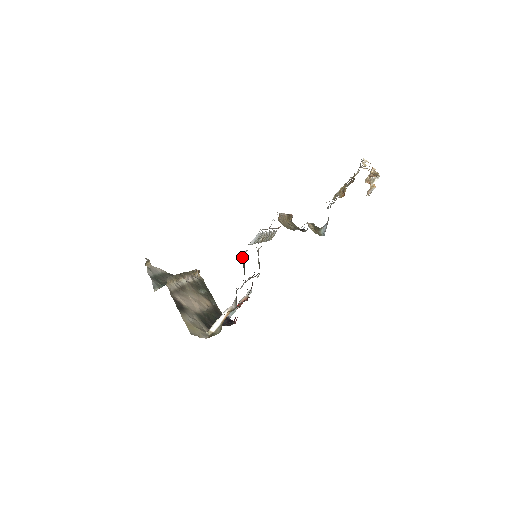
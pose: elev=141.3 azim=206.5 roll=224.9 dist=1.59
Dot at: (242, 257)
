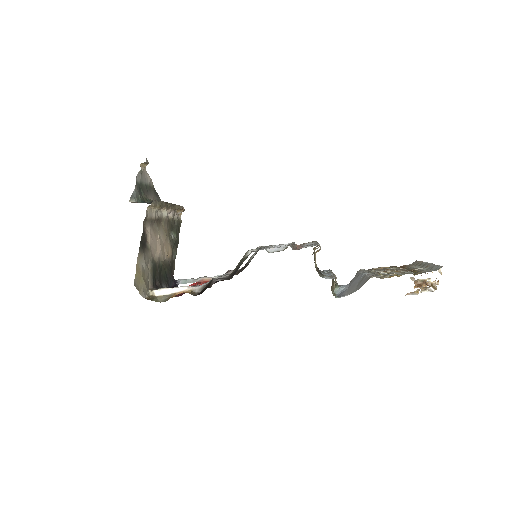
Dot at: (247, 252)
